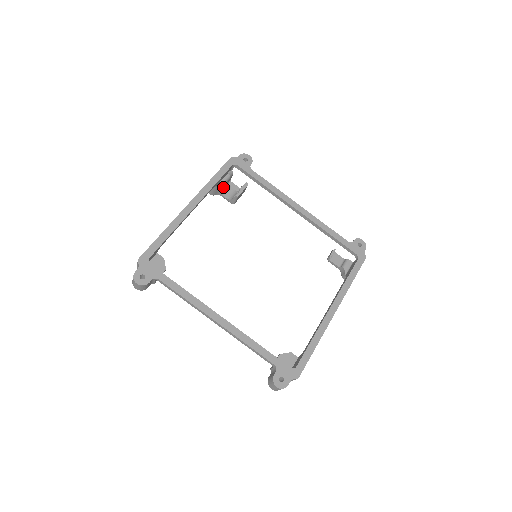
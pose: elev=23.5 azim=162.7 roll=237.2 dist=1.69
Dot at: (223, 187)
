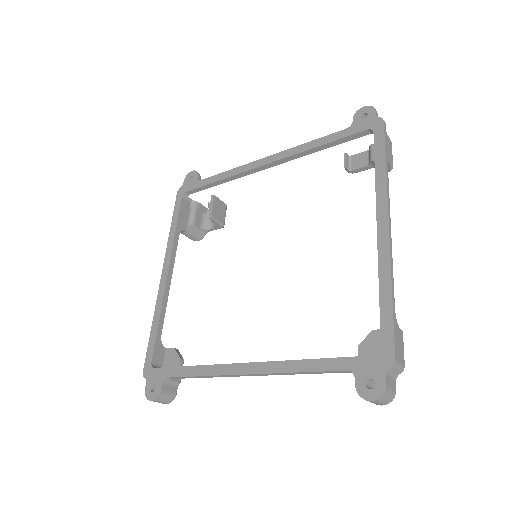
Dot at: (200, 223)
